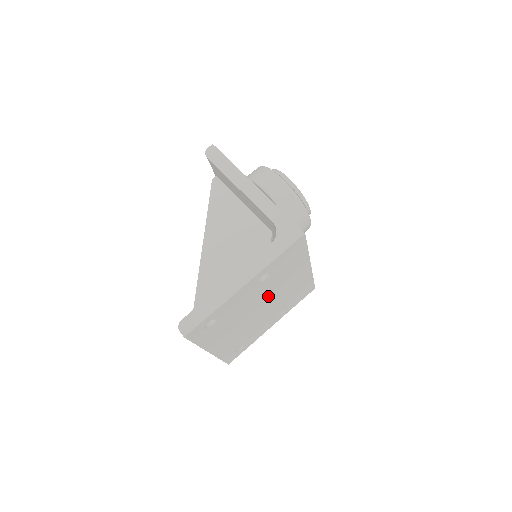
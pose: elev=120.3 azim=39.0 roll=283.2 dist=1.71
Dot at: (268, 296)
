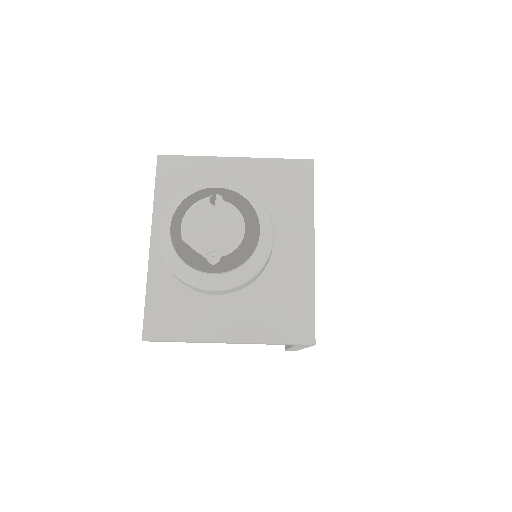
Dot at: occluded
